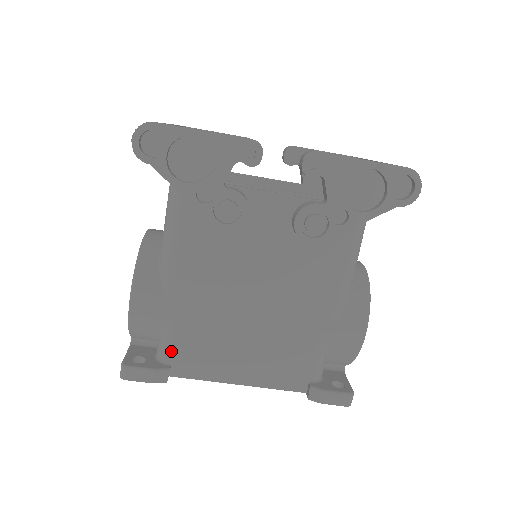
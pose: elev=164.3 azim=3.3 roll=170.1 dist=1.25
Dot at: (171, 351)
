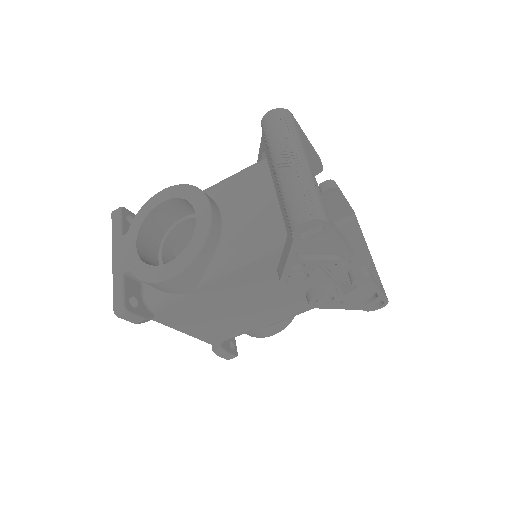
Dot at: (163, 307)
